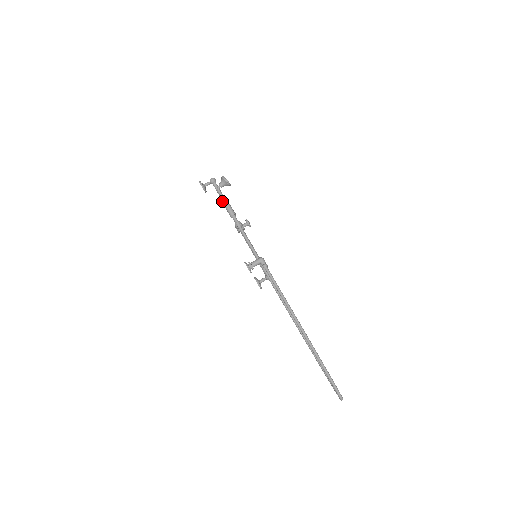
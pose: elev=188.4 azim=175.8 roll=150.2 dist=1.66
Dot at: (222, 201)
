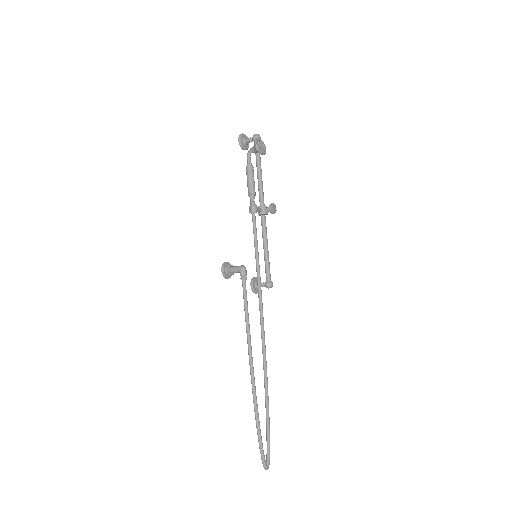
Dot at: (246, 172)
